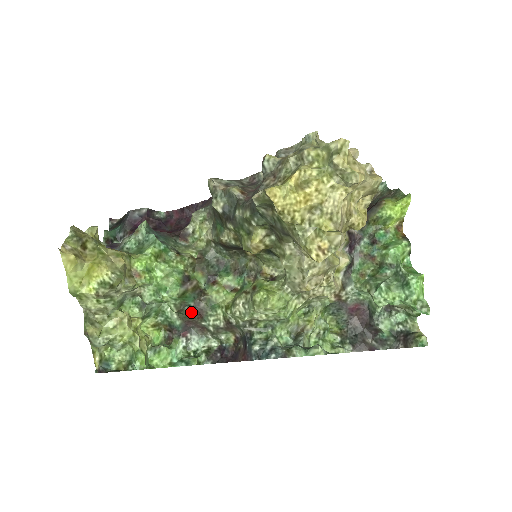
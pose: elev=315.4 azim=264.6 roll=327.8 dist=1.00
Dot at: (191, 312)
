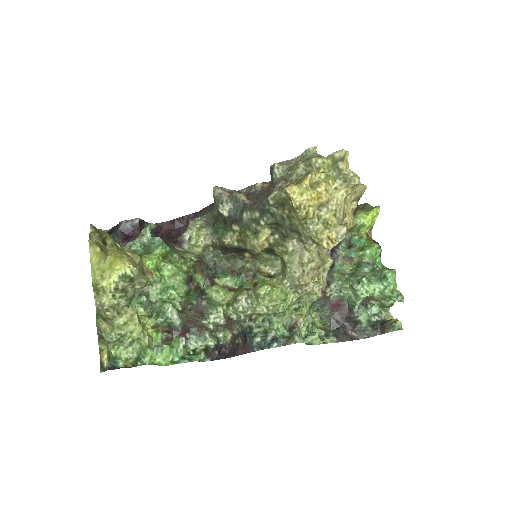
Dot at: (193, 311)
